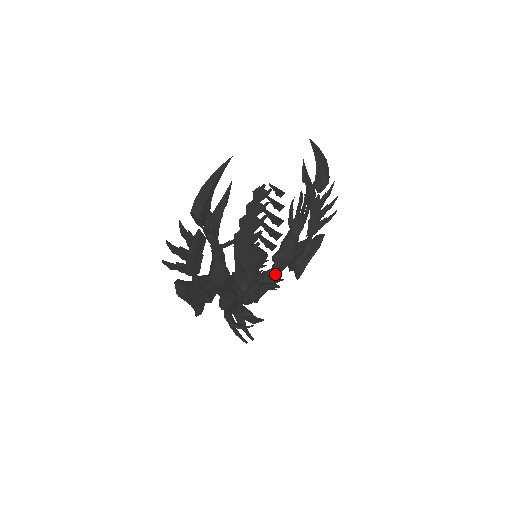
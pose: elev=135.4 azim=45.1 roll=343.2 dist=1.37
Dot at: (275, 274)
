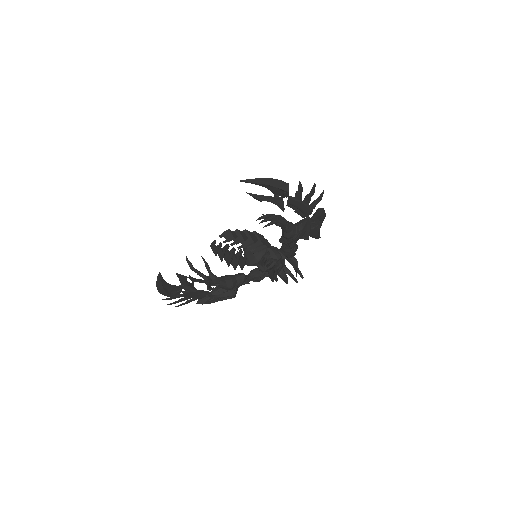
Dot at: occluded
